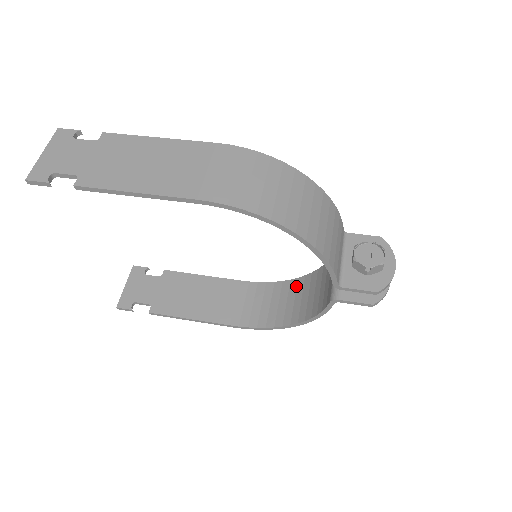
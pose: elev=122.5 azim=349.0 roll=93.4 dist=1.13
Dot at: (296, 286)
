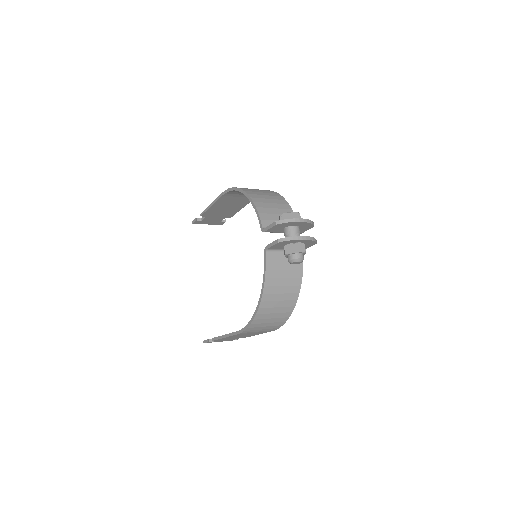
Dot at: (287, 304)
